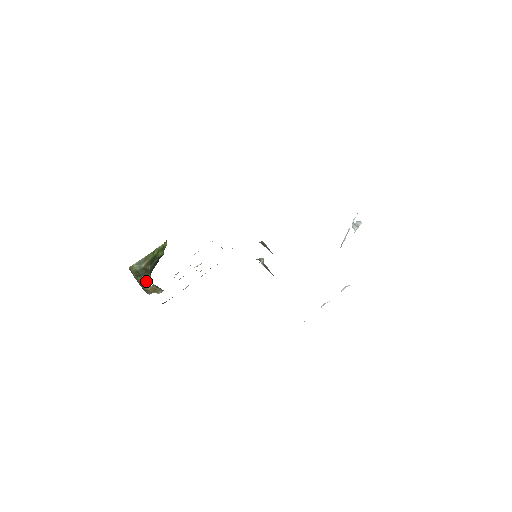
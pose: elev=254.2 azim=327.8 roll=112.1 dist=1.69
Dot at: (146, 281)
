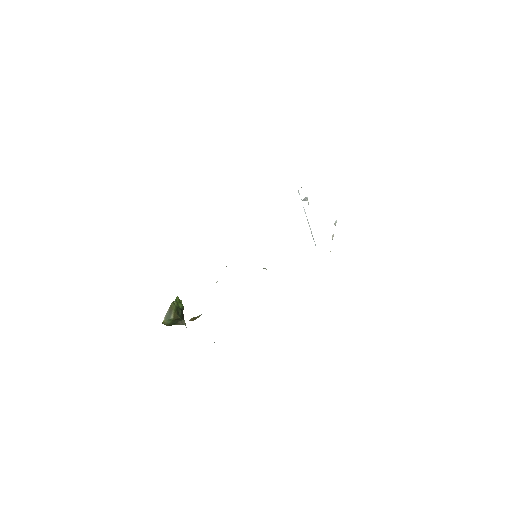
Dot at: (183, 324)
